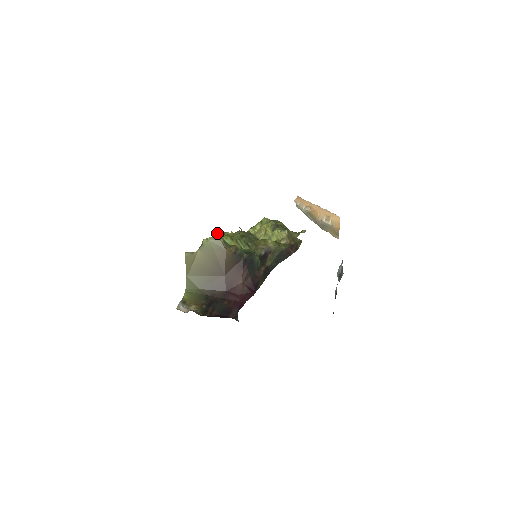
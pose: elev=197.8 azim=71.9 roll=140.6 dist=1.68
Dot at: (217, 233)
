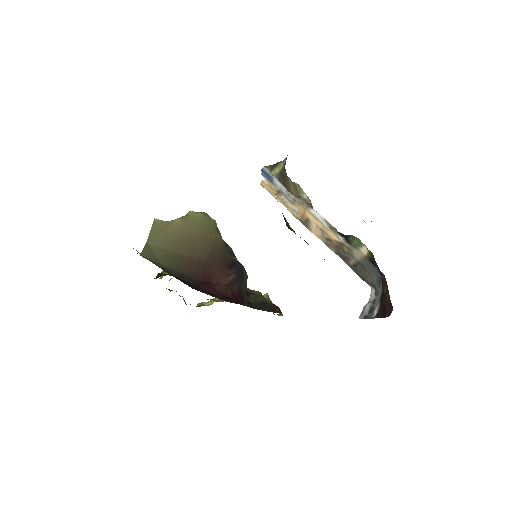
Dot at: occluded
